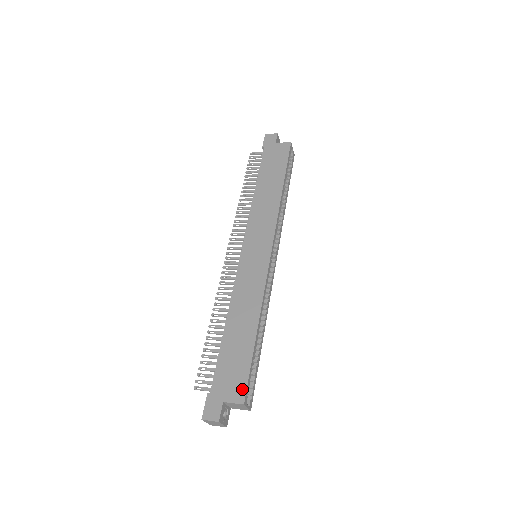
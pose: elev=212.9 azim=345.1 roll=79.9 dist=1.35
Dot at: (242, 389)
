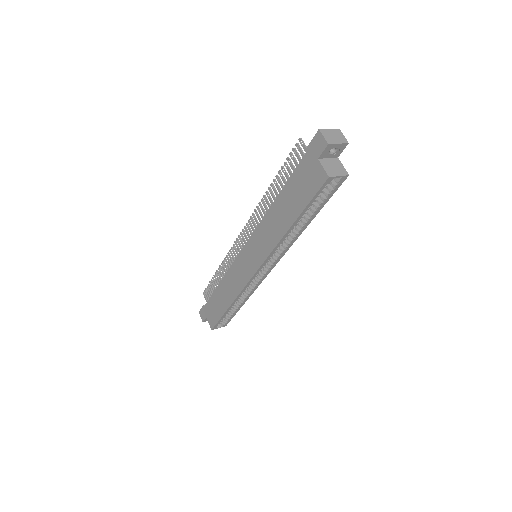
Dot at: (213, 324)
